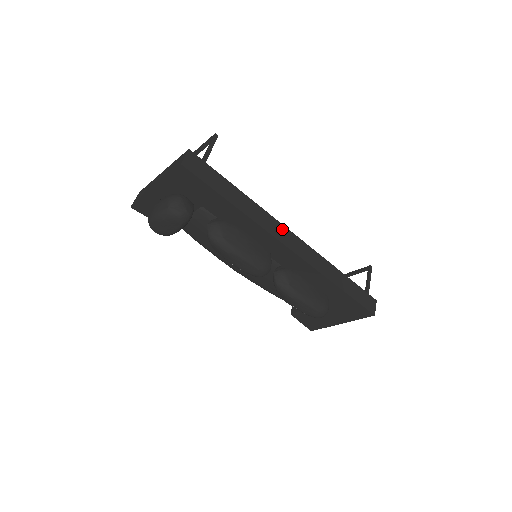
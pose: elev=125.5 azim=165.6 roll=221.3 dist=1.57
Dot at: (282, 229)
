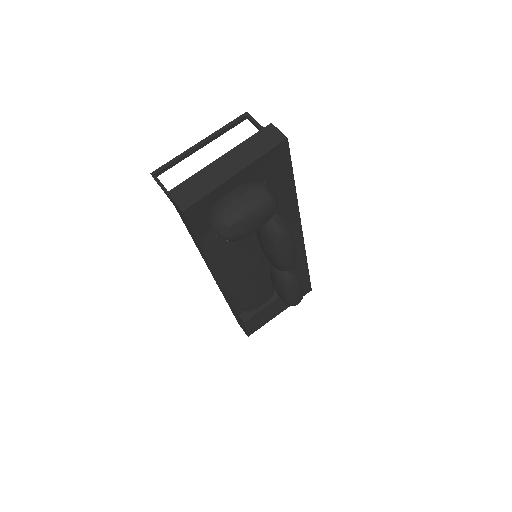
Dot at: occluded
